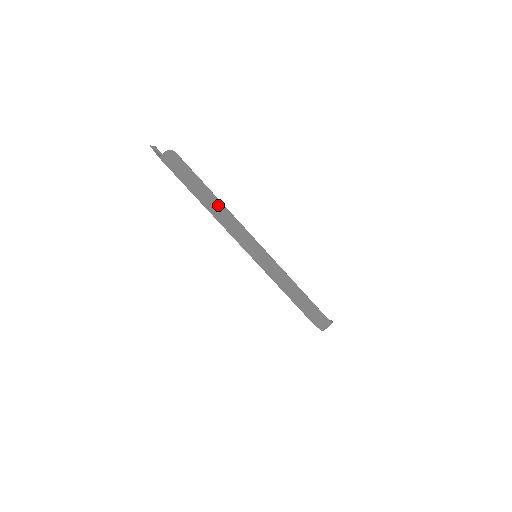
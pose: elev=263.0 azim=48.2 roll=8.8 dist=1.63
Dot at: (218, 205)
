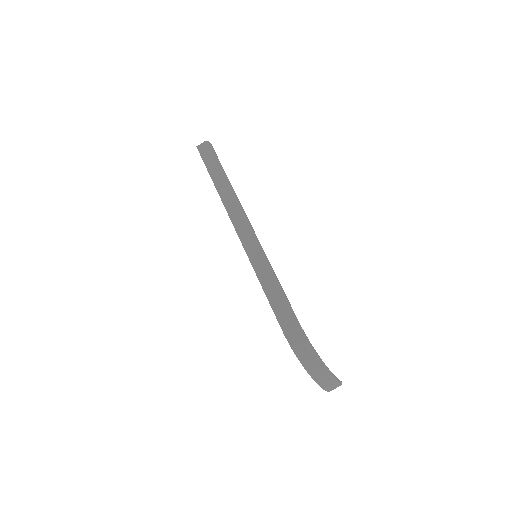
Dot at: (229, 190)
